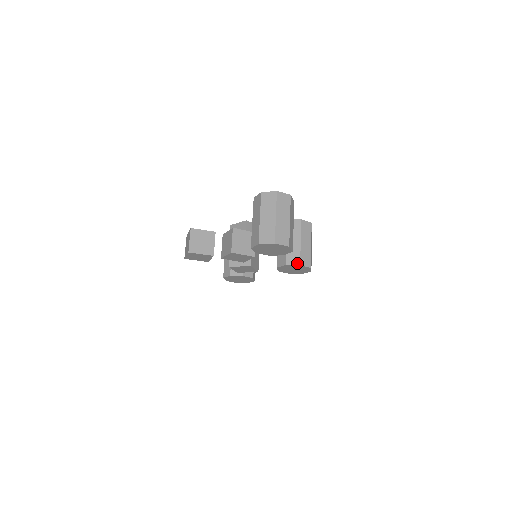
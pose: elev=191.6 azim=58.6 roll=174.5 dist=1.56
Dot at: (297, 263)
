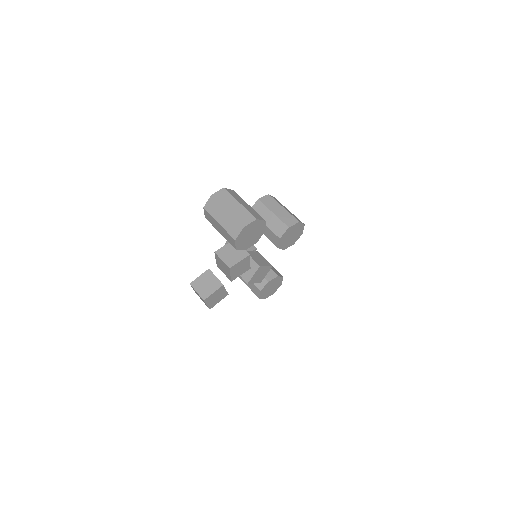
Dot at: (285, 229)
